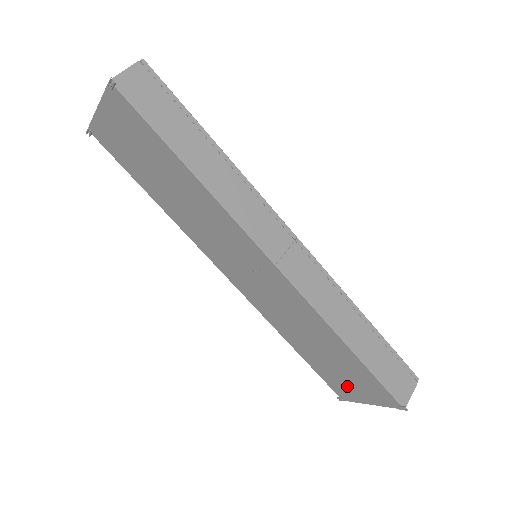
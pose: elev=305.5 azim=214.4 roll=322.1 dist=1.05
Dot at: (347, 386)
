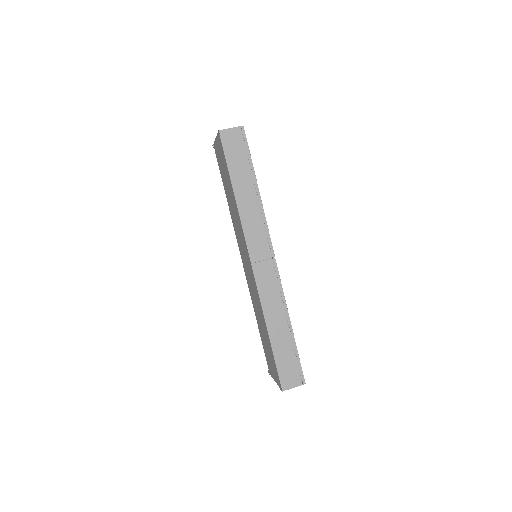
Dot at: (270, 363)
